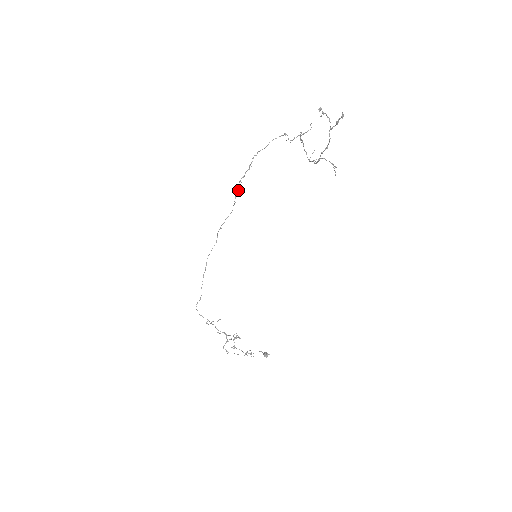
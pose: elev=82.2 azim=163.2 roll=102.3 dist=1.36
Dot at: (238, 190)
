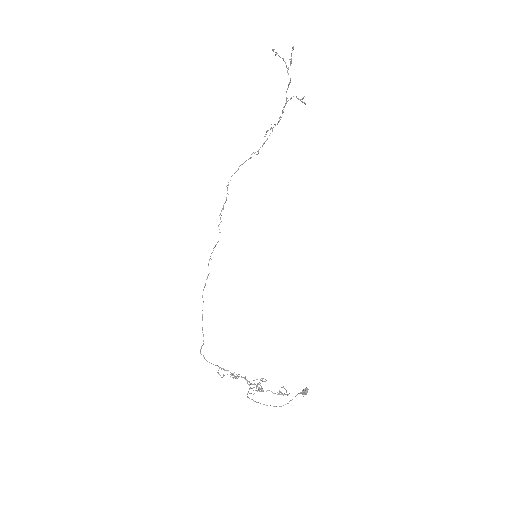
Dot at: (220, 222)
